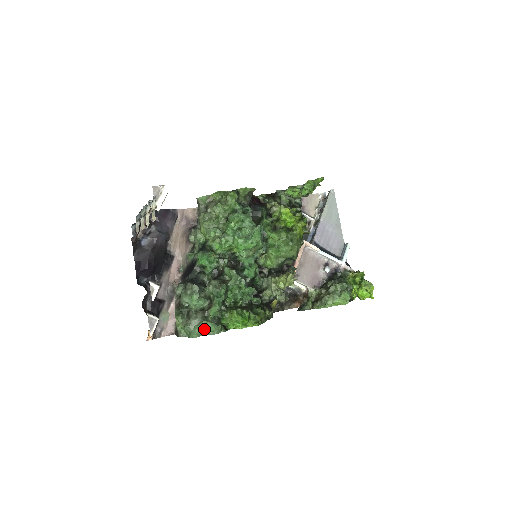
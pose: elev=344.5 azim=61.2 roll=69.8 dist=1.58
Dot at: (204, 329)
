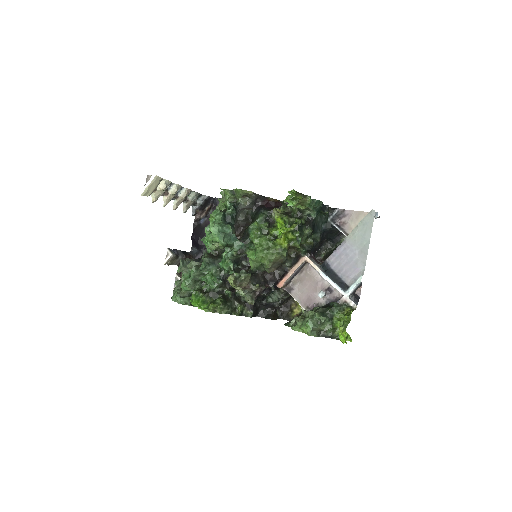
Dot at: occluded
